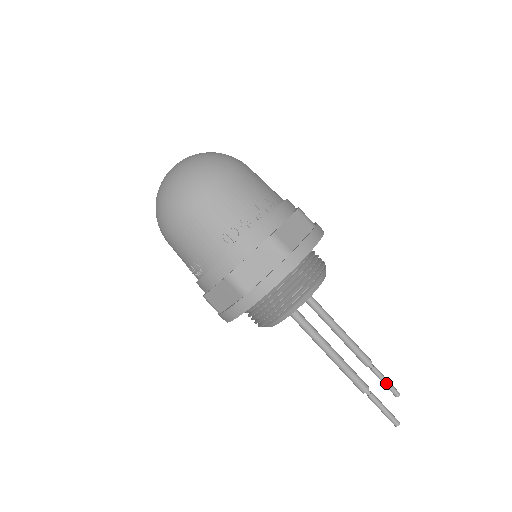
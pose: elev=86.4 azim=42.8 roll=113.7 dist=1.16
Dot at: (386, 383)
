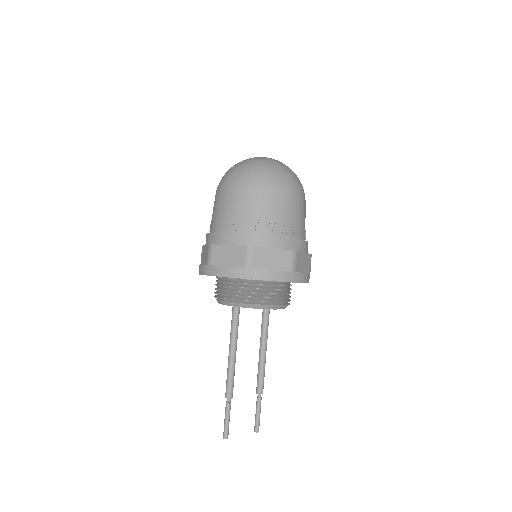
Dot at: (256, 416)
